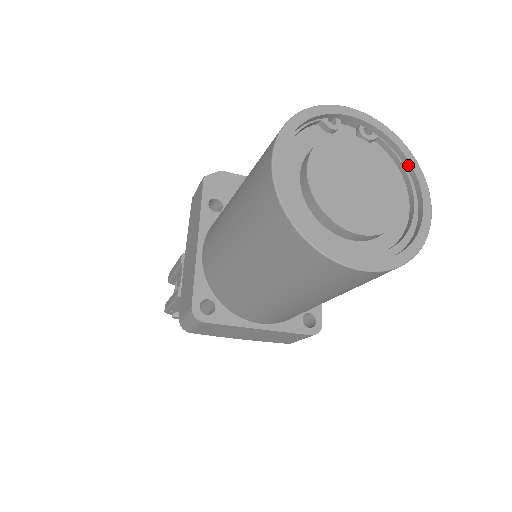
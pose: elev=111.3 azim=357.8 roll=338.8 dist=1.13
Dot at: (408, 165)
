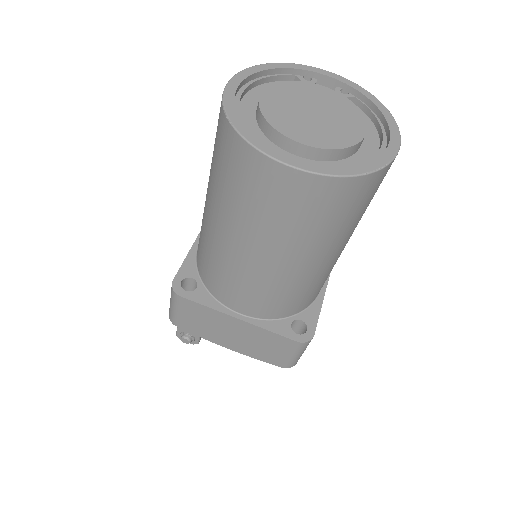
Dot at: (382, 118)
